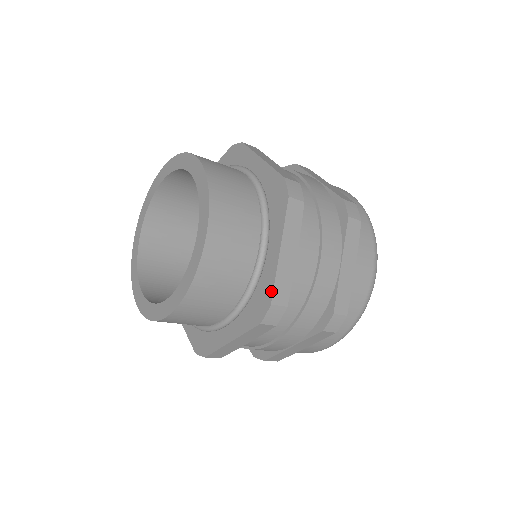
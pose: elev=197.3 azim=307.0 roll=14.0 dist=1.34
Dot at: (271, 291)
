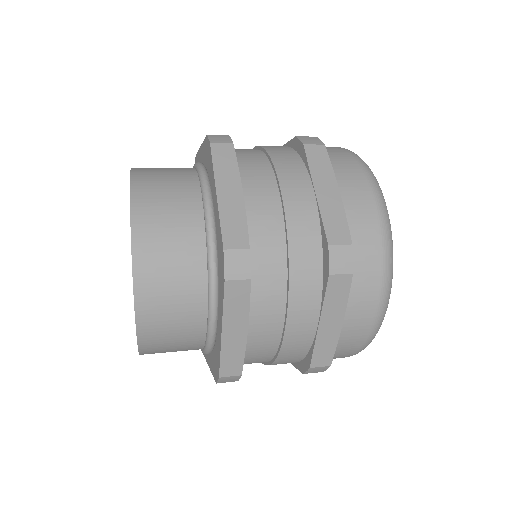
Dot at: (221, 237)
